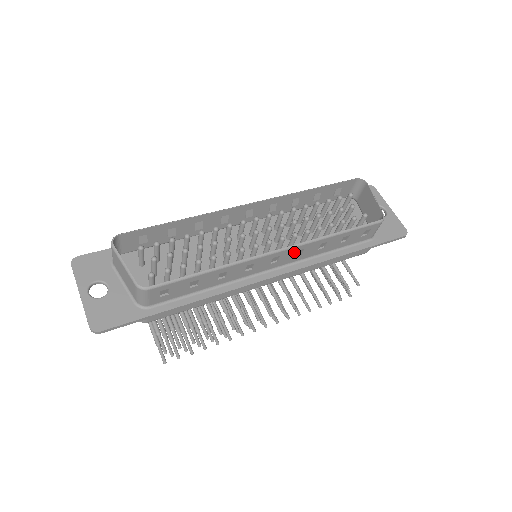
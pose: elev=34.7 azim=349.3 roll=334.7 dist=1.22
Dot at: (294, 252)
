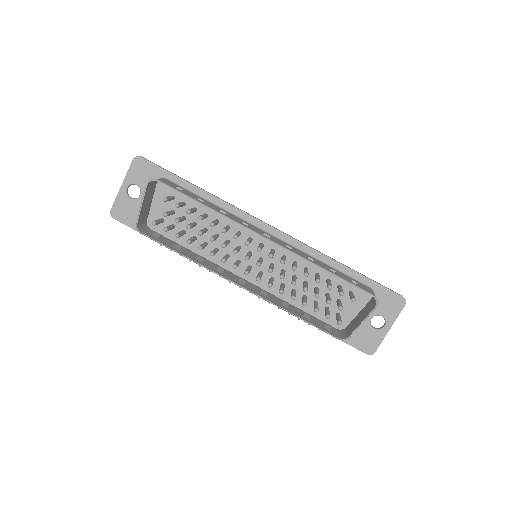
Dot at: (257, 293)
